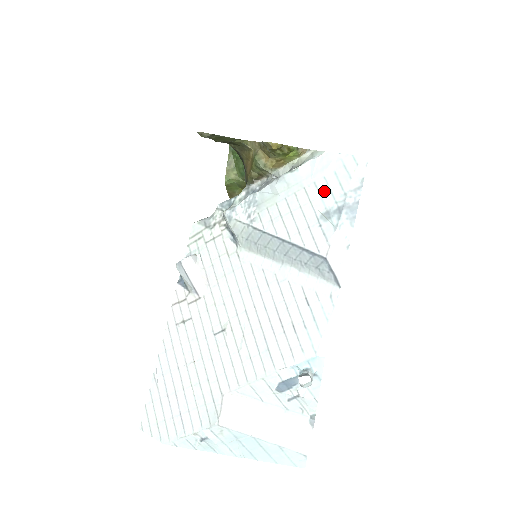
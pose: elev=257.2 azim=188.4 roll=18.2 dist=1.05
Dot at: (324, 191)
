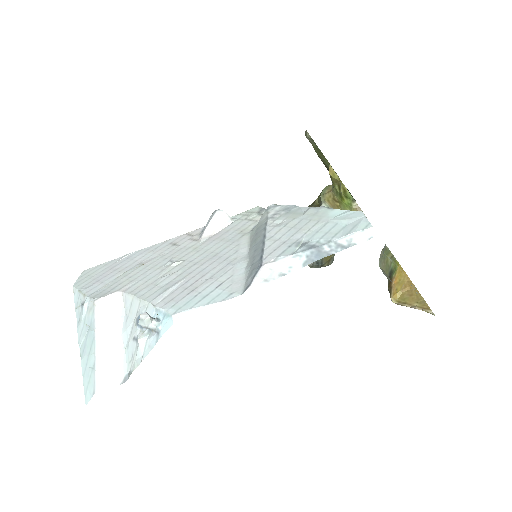
Dot at: (324, 230)
